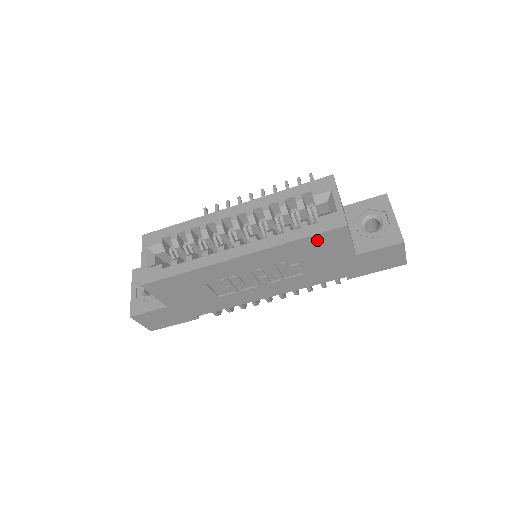
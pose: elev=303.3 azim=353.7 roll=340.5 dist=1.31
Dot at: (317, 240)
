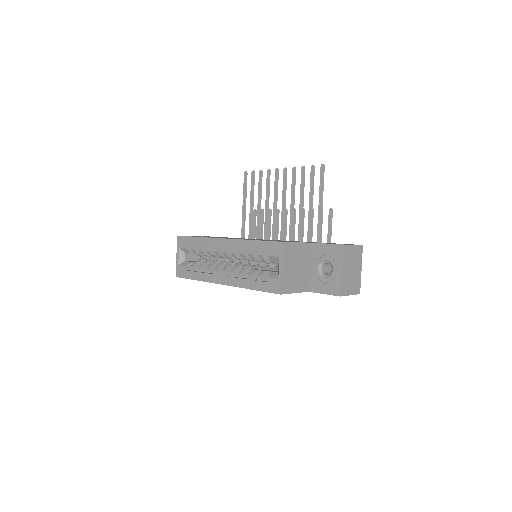
Dot at: occluded
